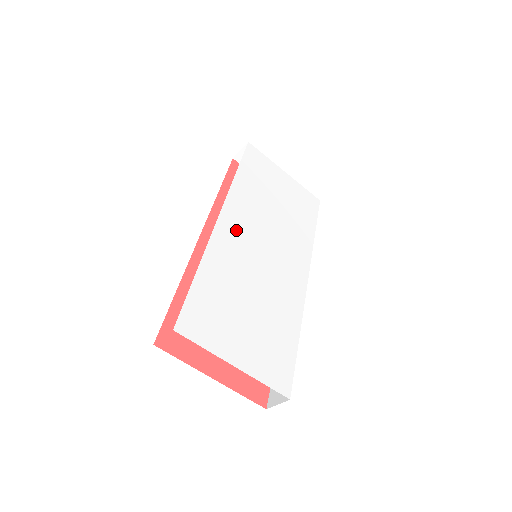
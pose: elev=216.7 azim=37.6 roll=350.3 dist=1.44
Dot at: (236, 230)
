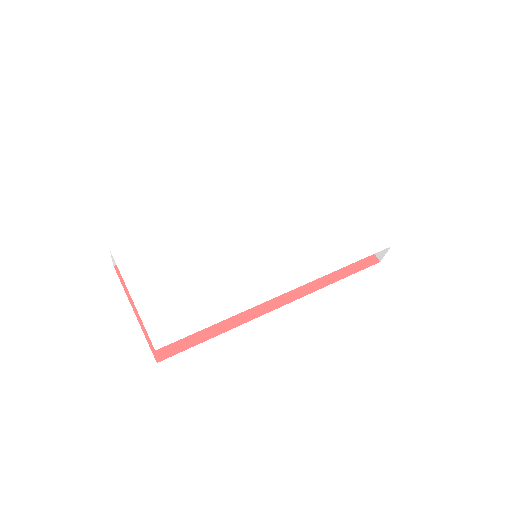
Dot at: (239, 223)
